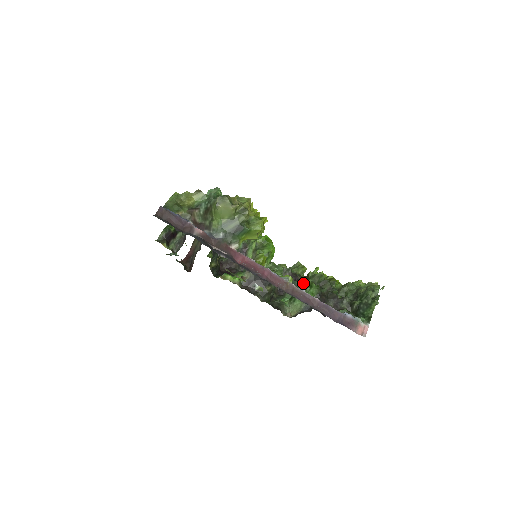
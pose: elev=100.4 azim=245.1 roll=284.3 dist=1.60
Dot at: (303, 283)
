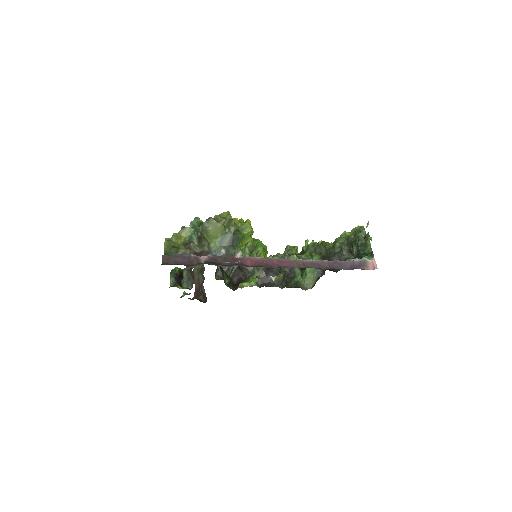
Dot at: occluded
